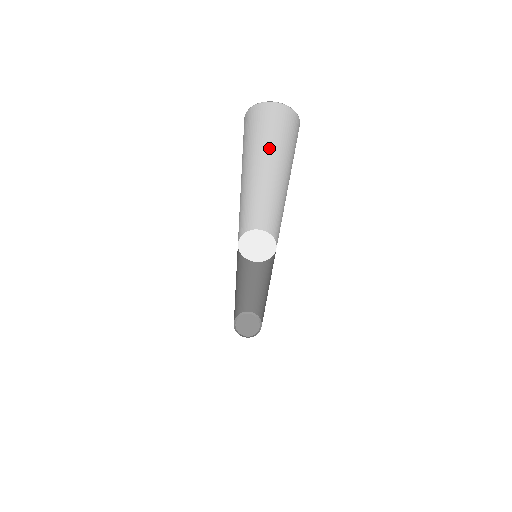
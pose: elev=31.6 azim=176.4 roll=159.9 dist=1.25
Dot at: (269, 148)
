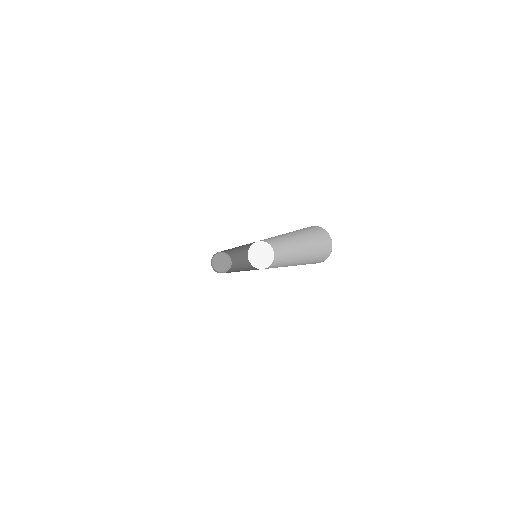
Dot at: (297, 231)
